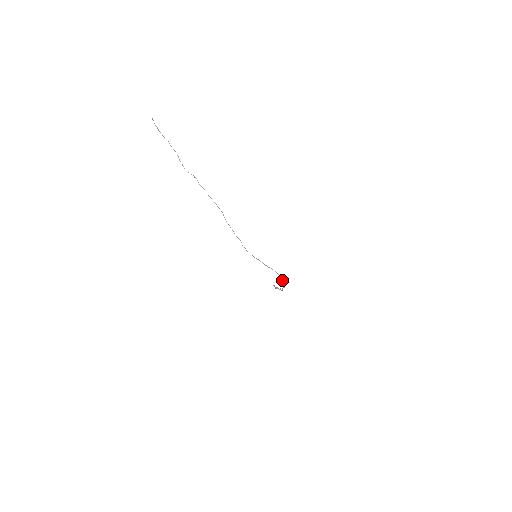
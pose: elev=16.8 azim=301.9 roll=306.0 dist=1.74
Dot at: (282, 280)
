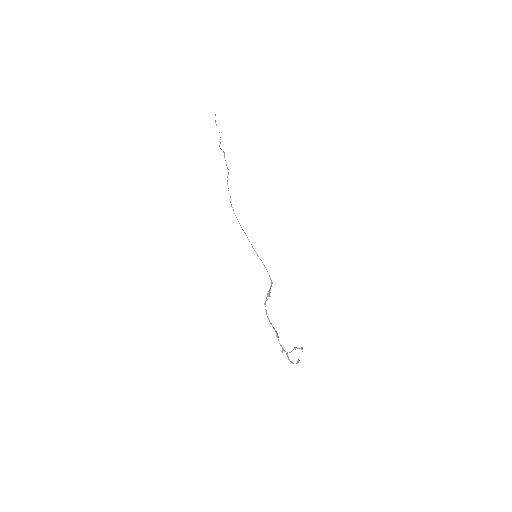
Dot at: occluded
